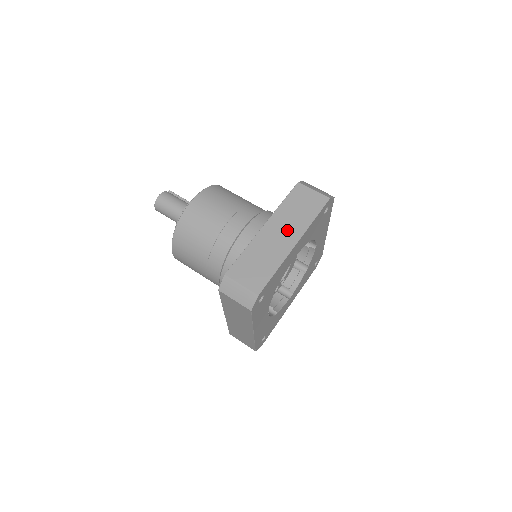
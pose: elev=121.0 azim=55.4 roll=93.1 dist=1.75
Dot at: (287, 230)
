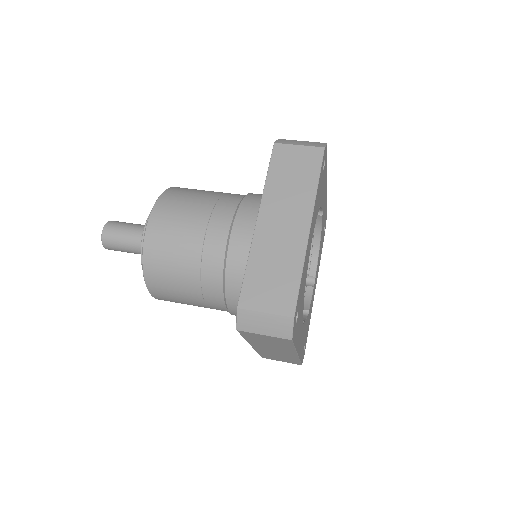
Dot at: occluded
